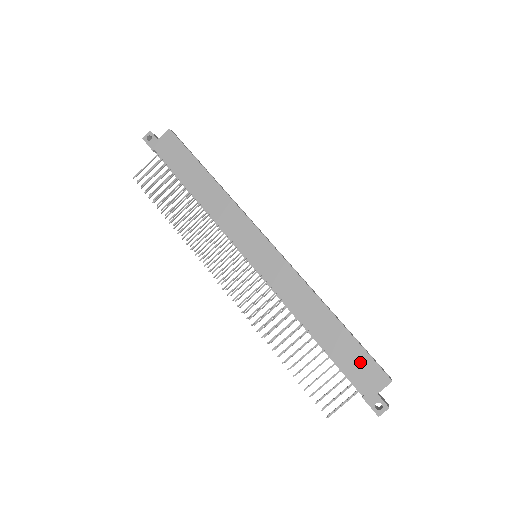
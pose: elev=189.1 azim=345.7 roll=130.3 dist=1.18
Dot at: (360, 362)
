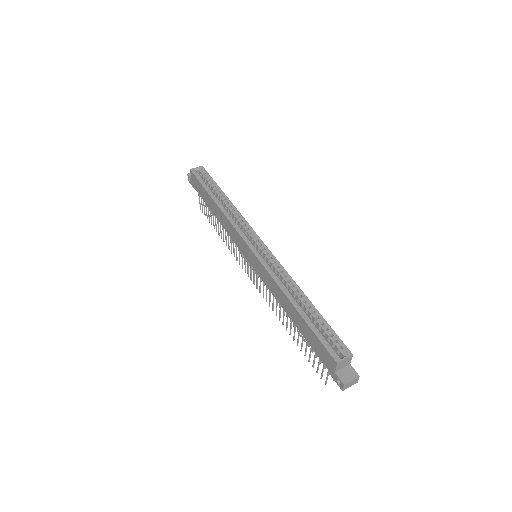
Dot at: (318, 345)
